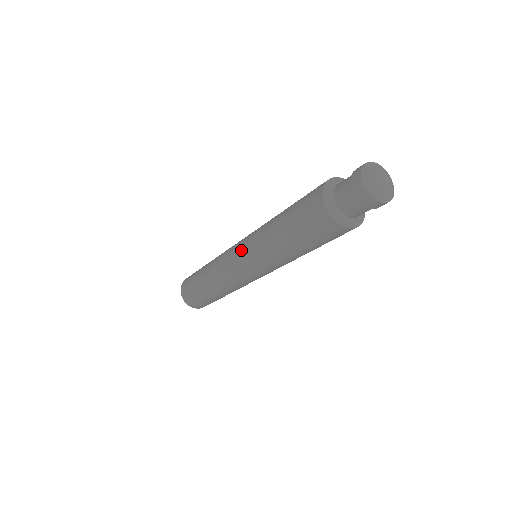
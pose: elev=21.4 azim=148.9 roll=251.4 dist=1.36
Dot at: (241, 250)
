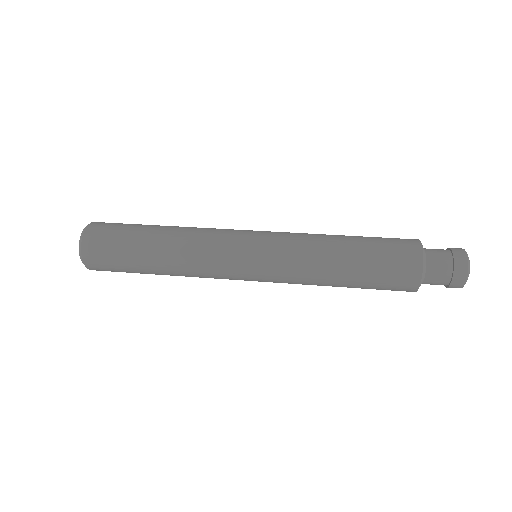
Dot at: (263, 281)
